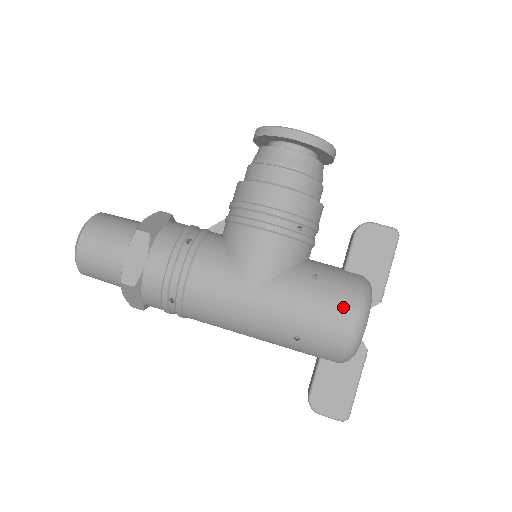
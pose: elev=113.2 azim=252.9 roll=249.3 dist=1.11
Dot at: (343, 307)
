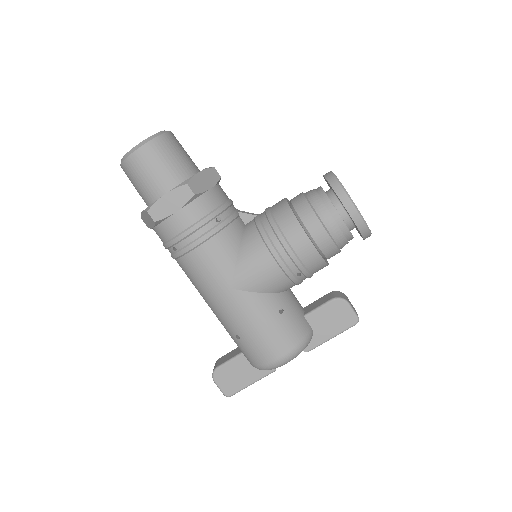
Dot at: (282, 345)
